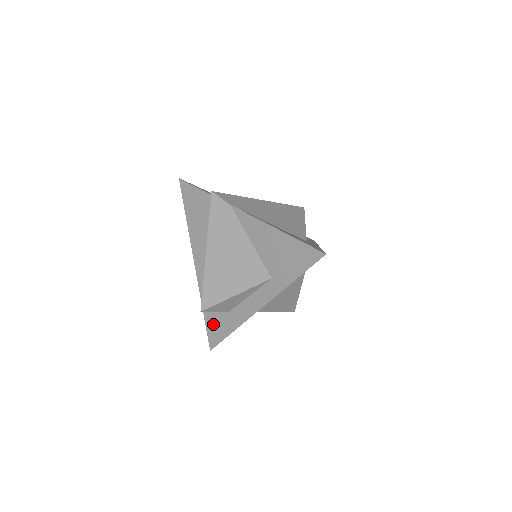
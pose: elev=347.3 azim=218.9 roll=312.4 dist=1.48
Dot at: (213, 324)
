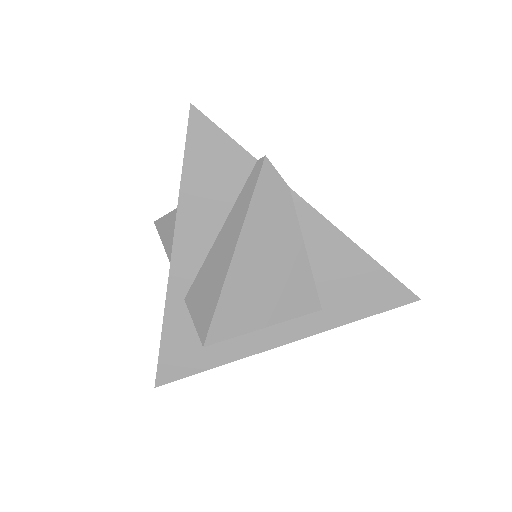
Dot at: (178, 351)
